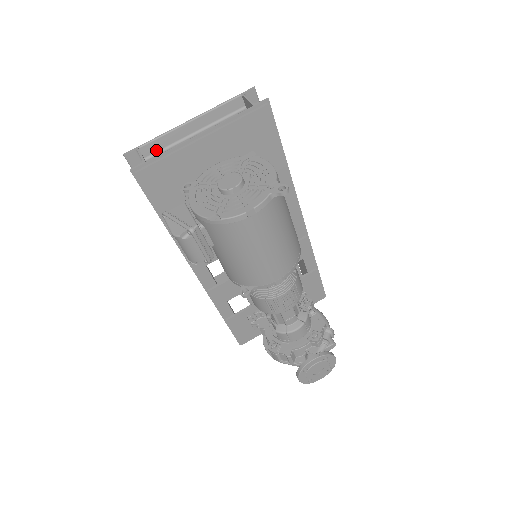
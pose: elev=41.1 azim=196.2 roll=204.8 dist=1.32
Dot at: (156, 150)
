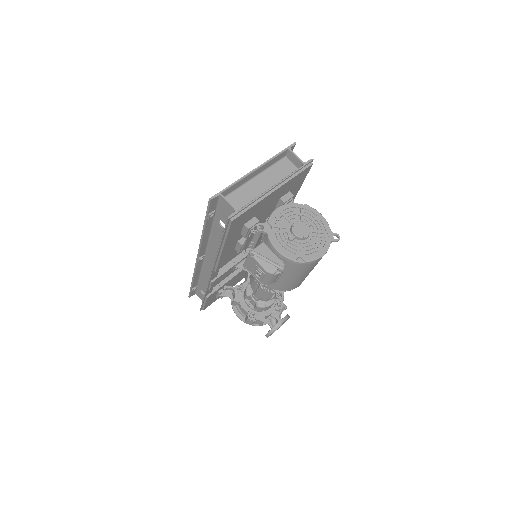
Dot at: (229, 192)
